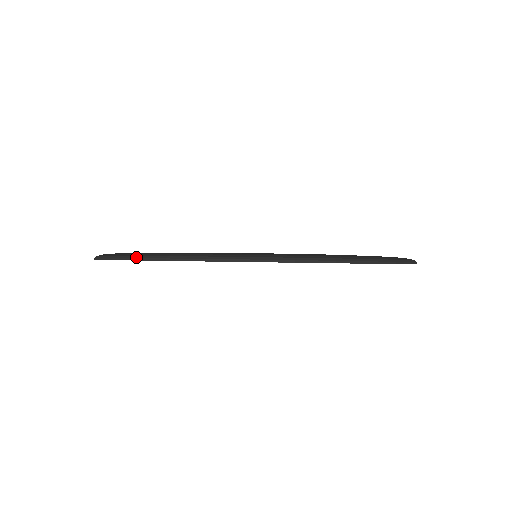
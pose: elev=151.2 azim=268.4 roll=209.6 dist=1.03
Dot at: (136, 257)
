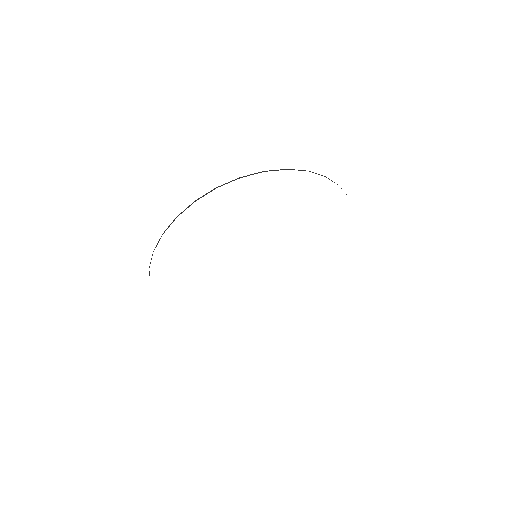
Dot at: (241, 177)
